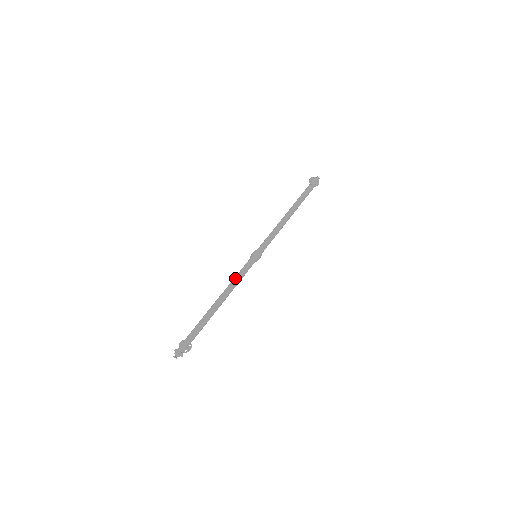
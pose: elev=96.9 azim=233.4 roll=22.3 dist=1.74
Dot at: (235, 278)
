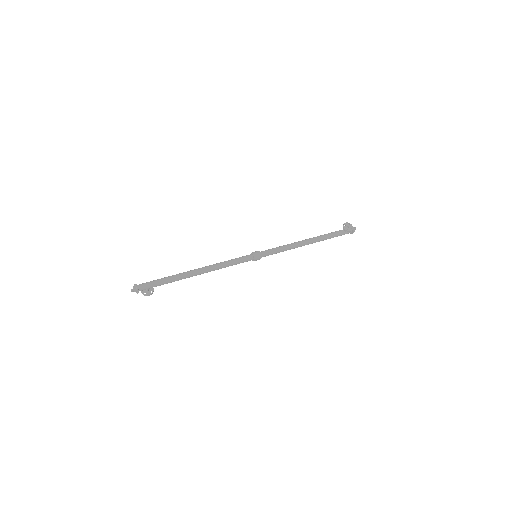
Dot at: (225, 261)
